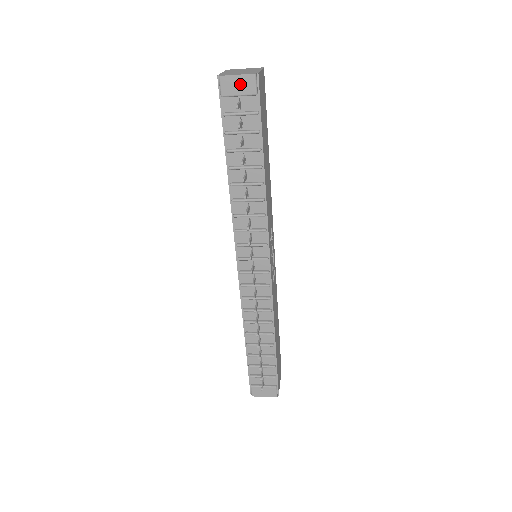
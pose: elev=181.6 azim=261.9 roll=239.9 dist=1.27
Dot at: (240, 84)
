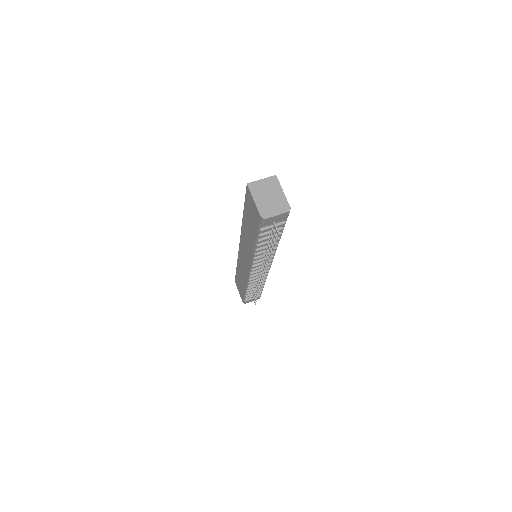
Dot at: (278, 218)
